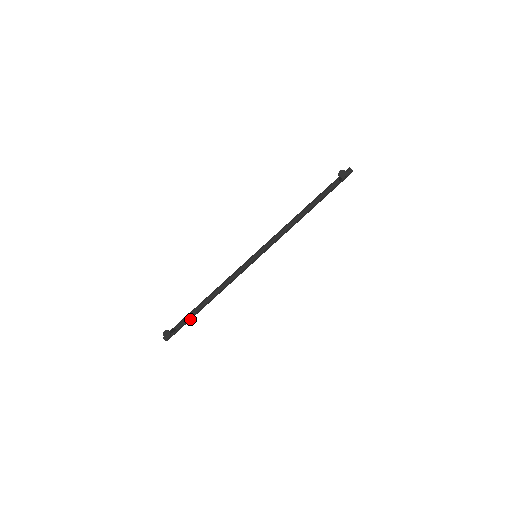
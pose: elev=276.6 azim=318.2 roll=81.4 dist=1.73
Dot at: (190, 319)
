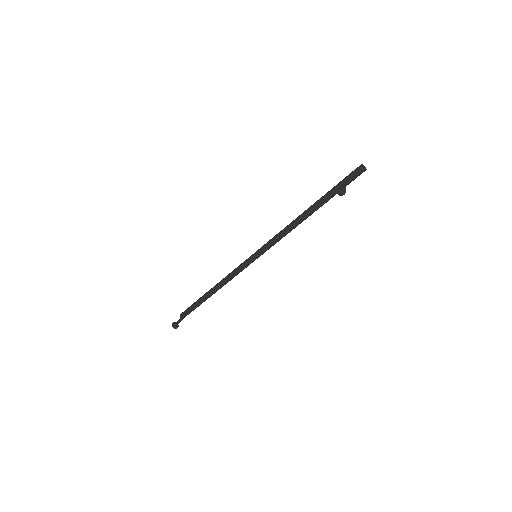
Dot at: (200, 304)
